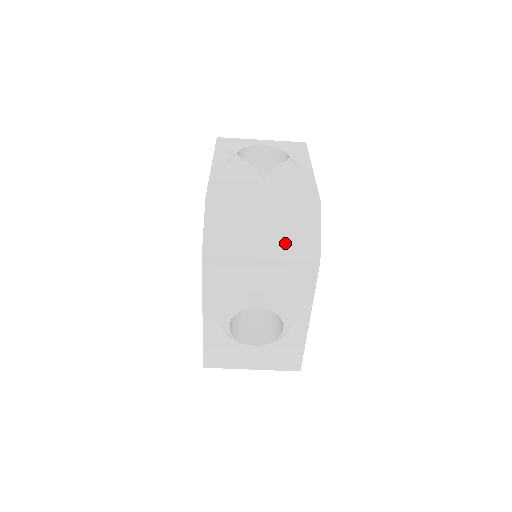
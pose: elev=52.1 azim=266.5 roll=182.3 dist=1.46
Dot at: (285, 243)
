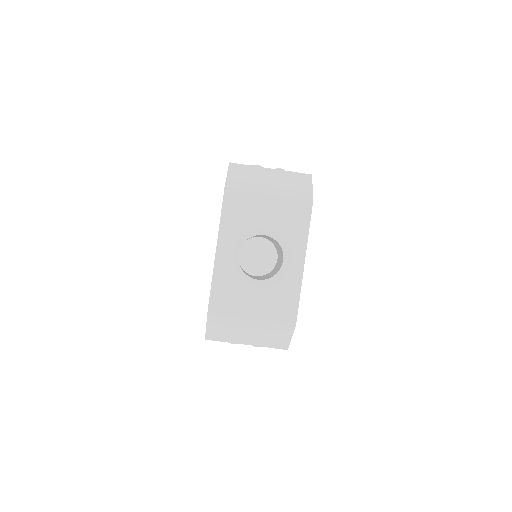
Dot at: (287, 189)
